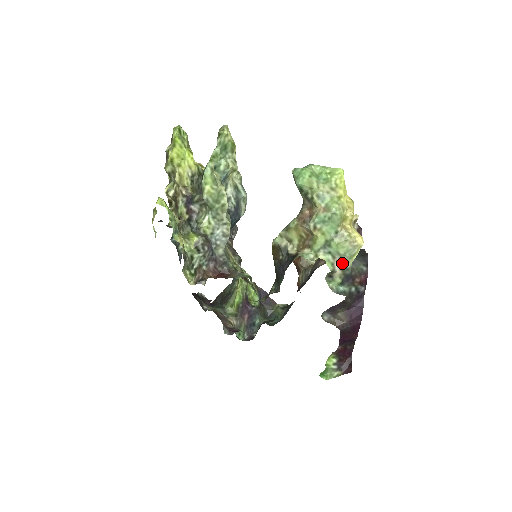
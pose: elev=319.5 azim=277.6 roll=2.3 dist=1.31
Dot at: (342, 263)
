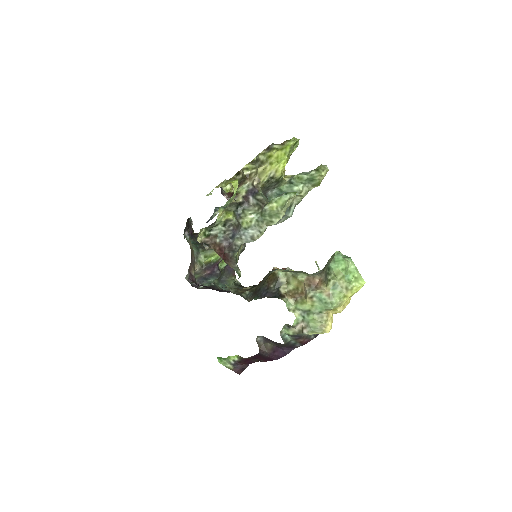
Dot at: (304, 328)
